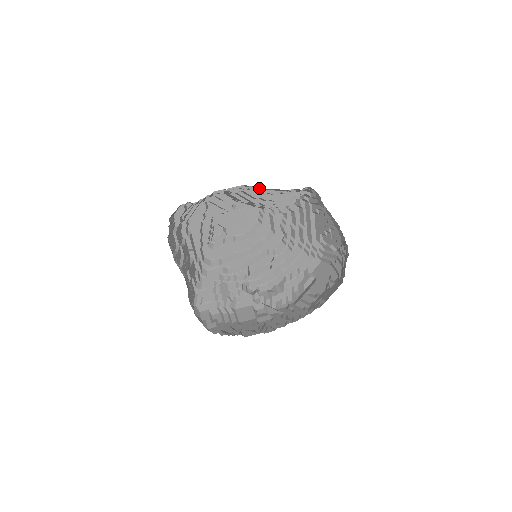
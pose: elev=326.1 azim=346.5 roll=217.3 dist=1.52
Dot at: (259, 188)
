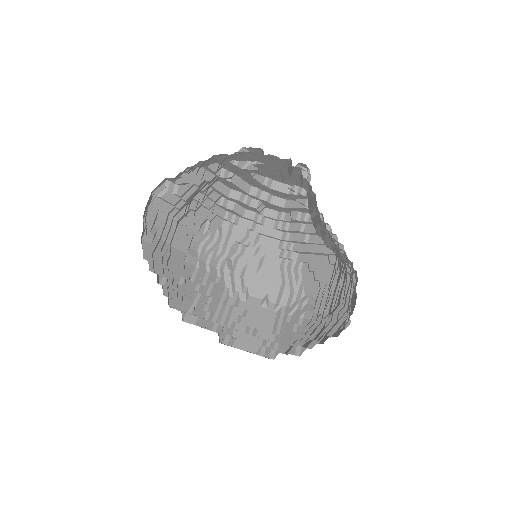
Dot at: occluded
